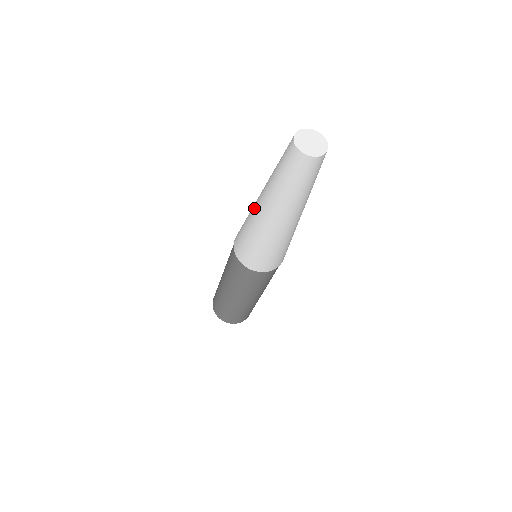
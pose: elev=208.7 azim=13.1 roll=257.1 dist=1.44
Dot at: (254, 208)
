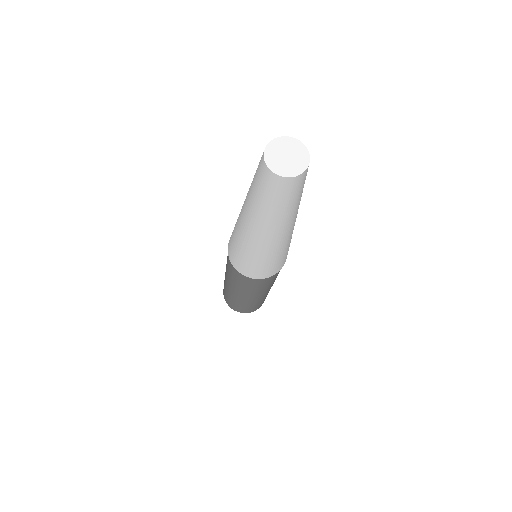
Dot at: (240, 228)
